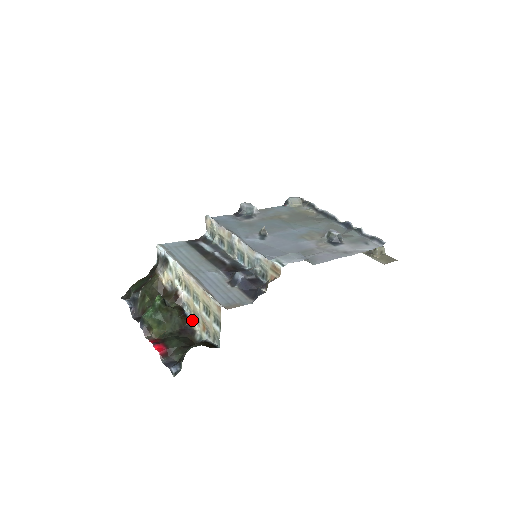
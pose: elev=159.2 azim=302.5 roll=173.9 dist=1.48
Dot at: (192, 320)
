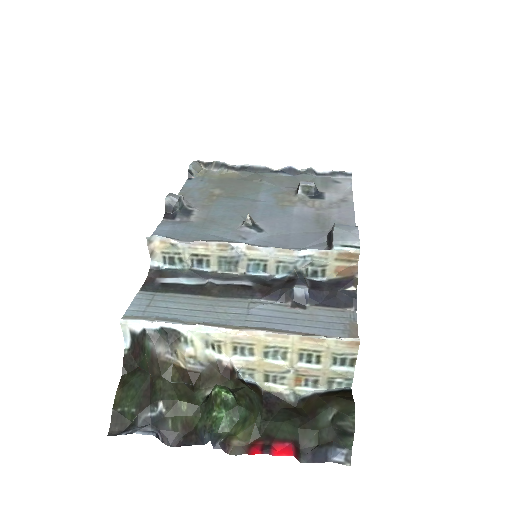
Dot at: (263, 384)
